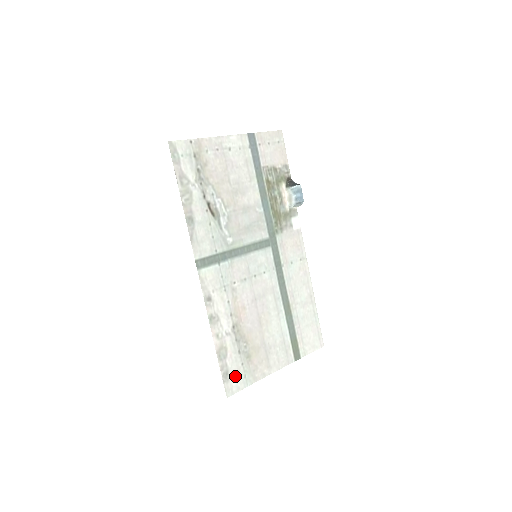
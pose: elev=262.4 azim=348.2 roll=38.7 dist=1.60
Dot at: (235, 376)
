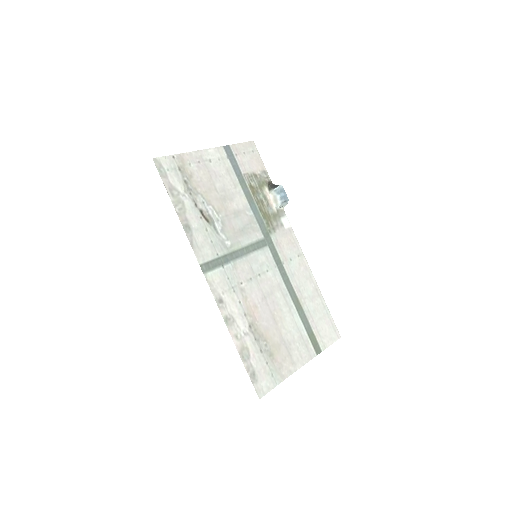
Dot at: (262, 376)
